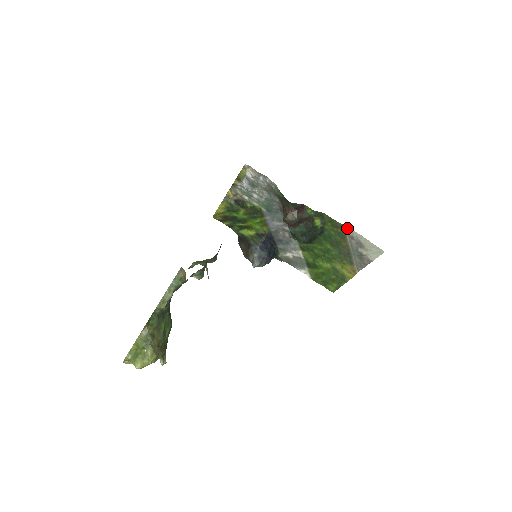
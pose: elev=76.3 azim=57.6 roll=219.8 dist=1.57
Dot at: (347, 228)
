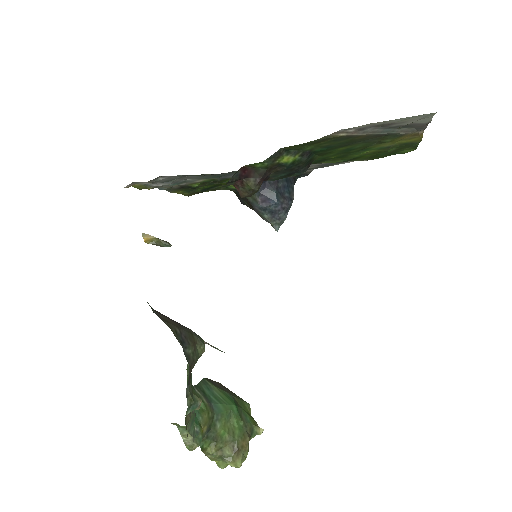
Dot at: (338, 132)
